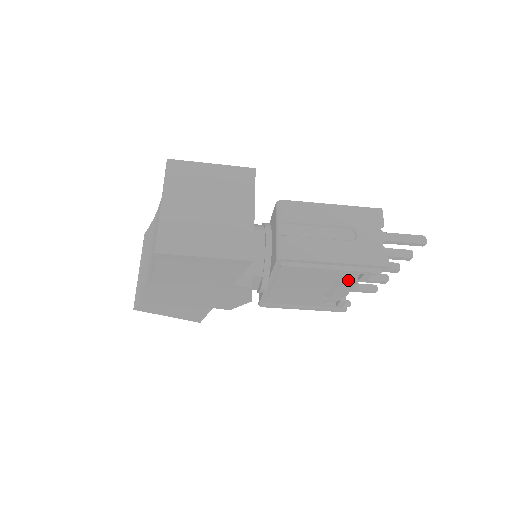
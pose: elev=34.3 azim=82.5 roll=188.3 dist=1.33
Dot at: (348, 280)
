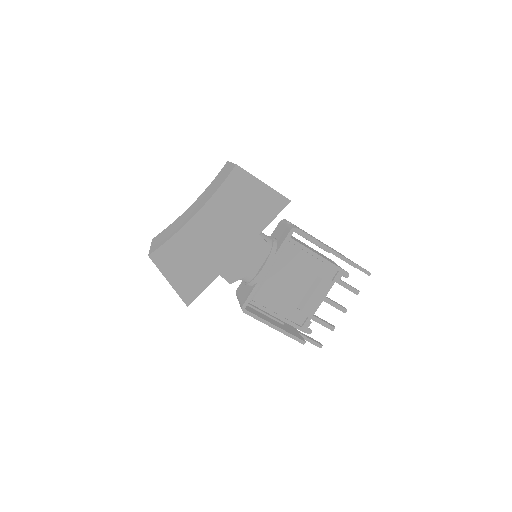
Dot at: (326, 279)
